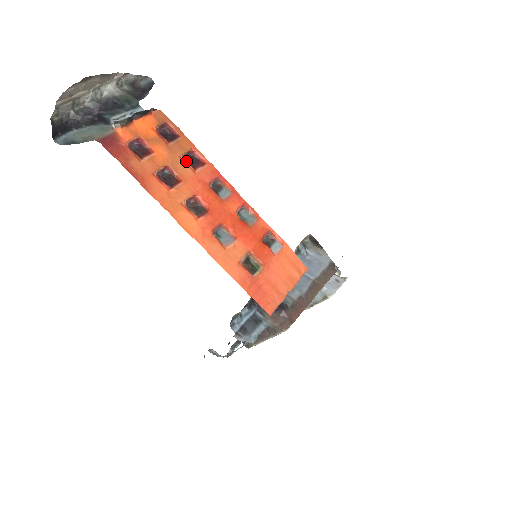
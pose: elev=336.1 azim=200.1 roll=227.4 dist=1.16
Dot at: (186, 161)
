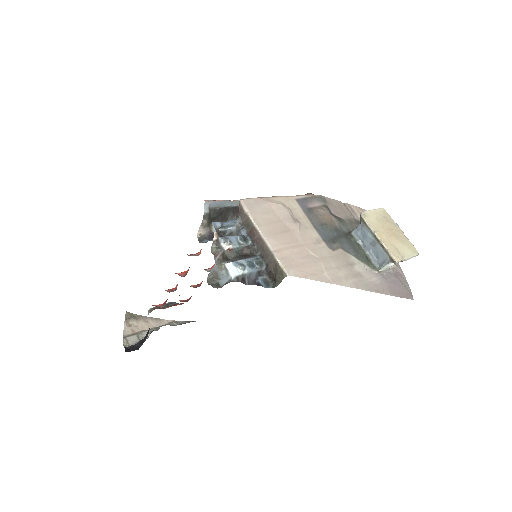
Dot at: (193, 286)
